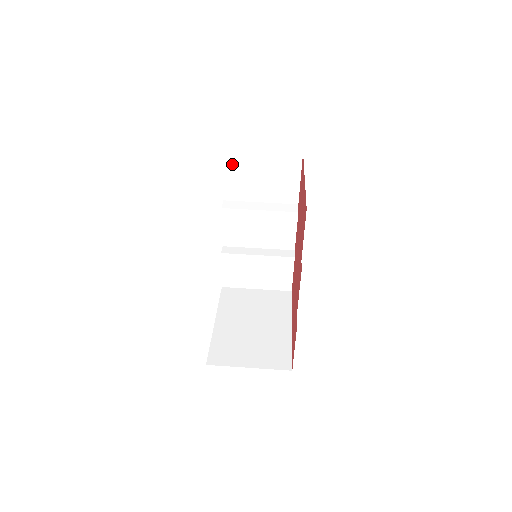
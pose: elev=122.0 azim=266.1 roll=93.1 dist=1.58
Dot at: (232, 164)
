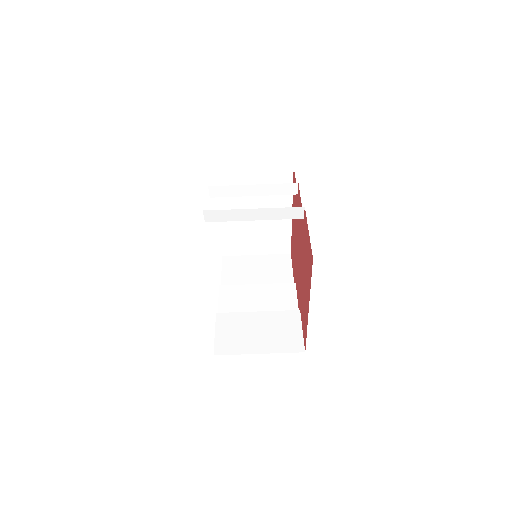
Dot at: occluded
